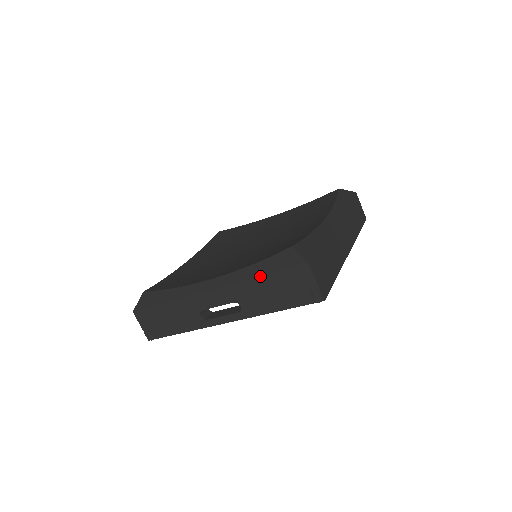
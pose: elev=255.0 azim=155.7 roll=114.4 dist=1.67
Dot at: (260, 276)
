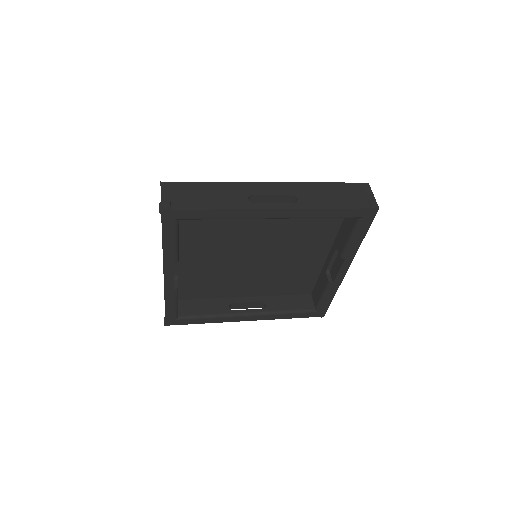
Dot at: (324, 182)
